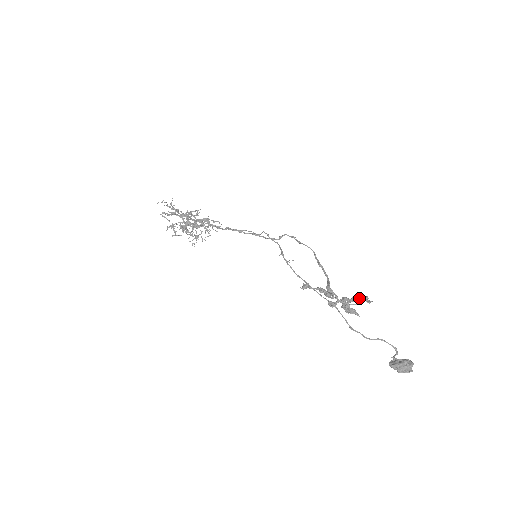
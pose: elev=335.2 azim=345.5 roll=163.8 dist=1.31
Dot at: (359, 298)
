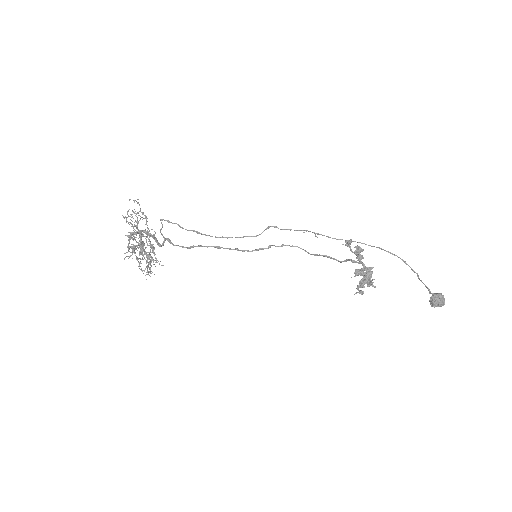
Dot at: occluded
